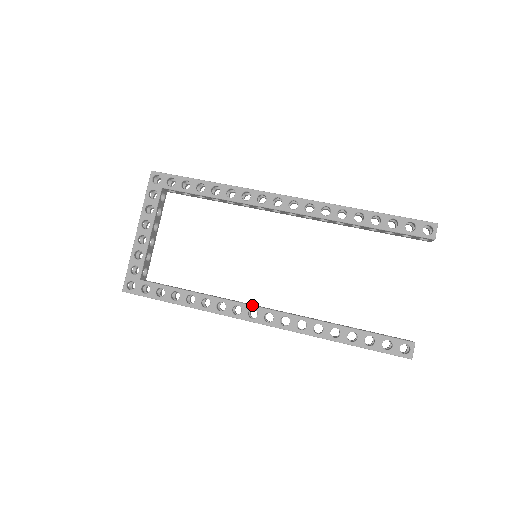
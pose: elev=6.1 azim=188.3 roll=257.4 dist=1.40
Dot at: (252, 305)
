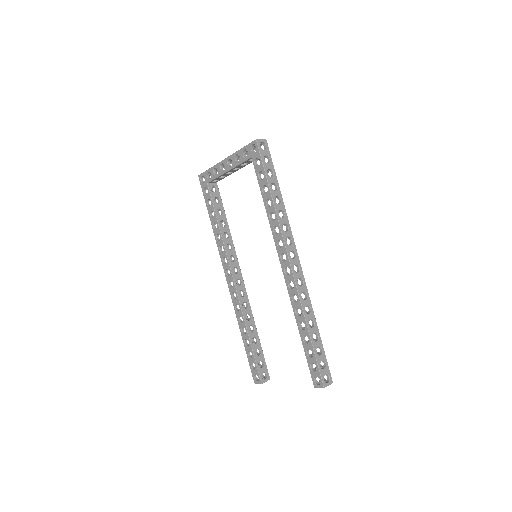
Dot at: (231, 270)
